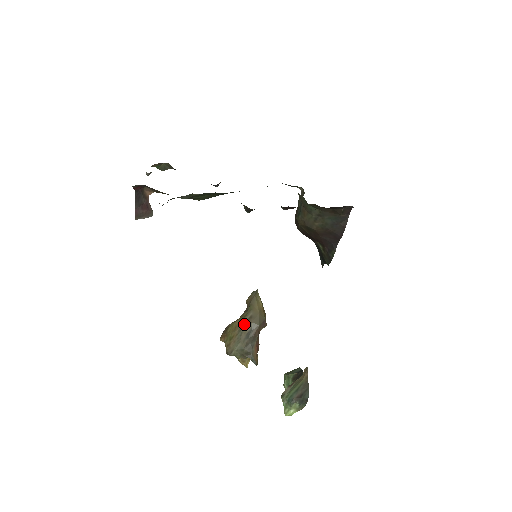
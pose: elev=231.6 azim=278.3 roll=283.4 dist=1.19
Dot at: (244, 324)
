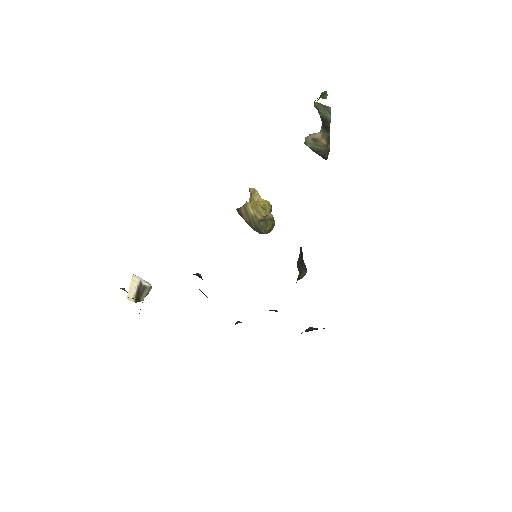
Dot at: occluded
